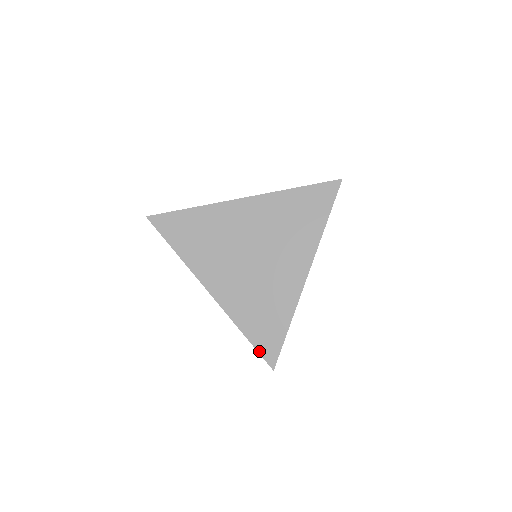
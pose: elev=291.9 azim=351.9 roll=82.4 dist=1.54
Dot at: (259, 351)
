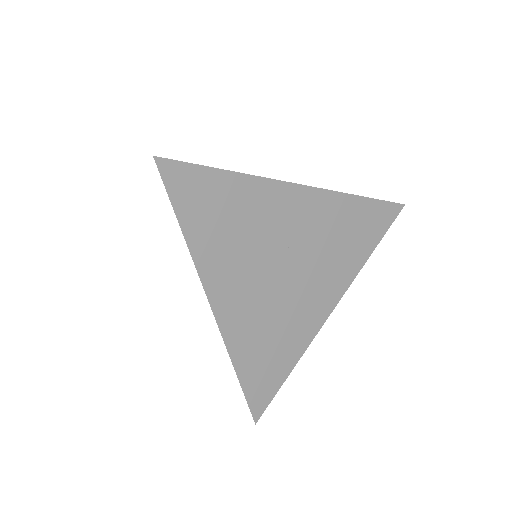
Dot at: (248, 398)
